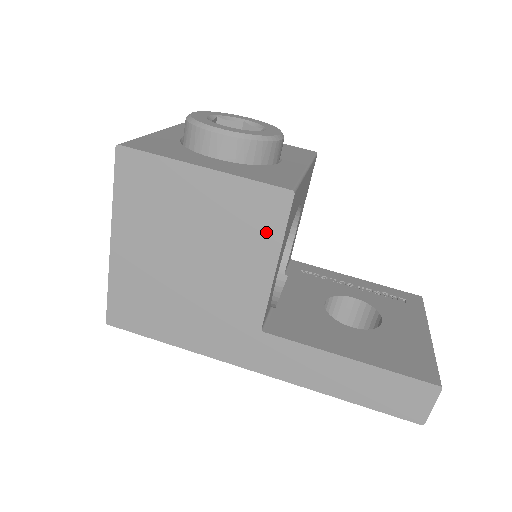
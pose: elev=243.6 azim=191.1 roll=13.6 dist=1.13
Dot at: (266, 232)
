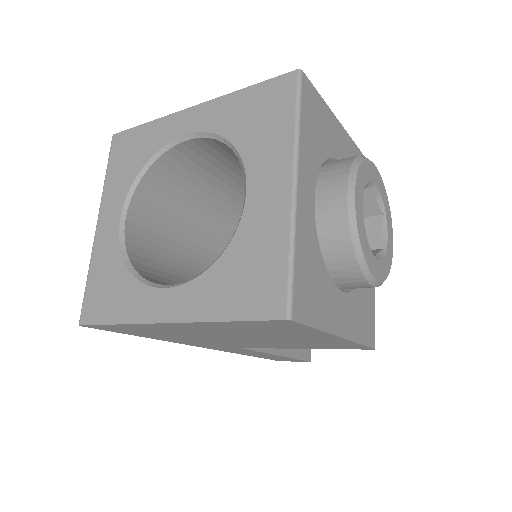
Dot at: (324, 347)
